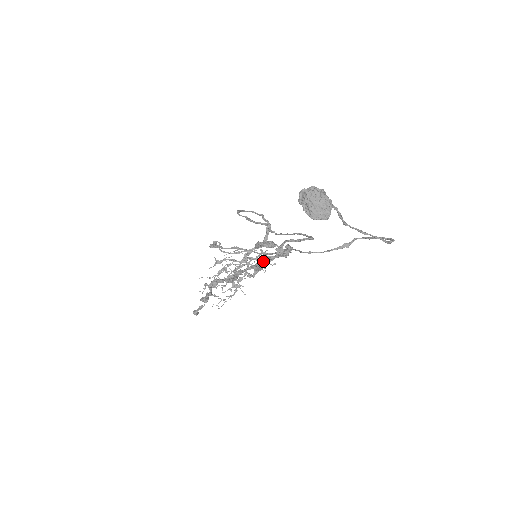
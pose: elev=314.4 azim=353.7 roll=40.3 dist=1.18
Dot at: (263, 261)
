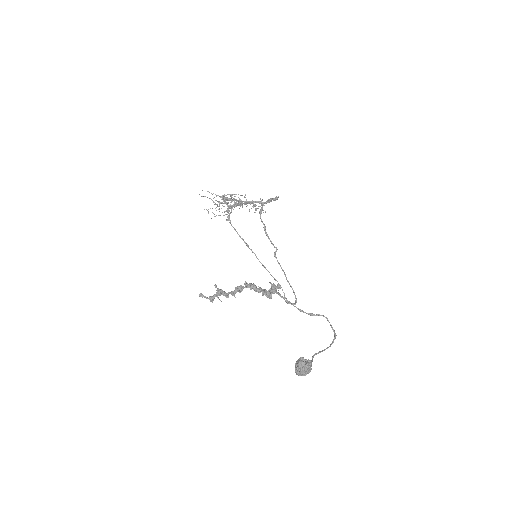
Dot at: (259, 290)
